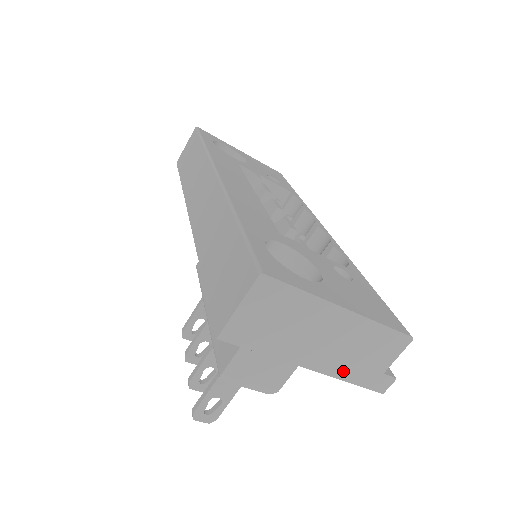
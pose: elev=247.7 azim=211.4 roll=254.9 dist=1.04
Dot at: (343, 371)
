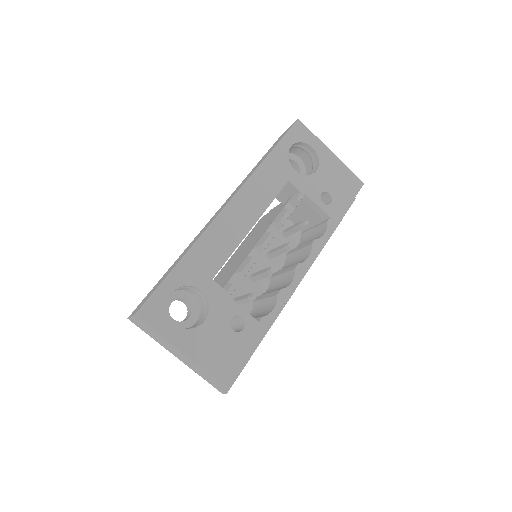
Dot at: (195, 370)
